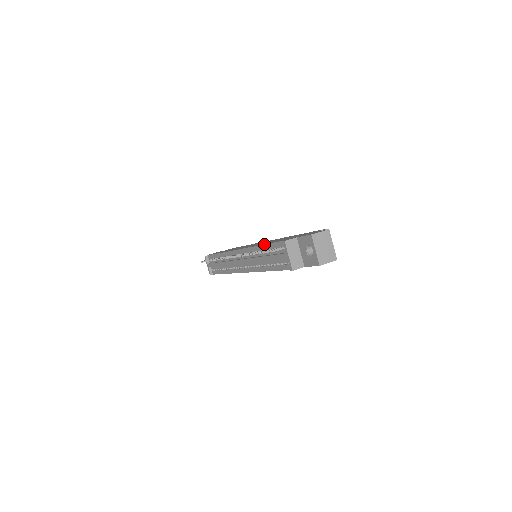
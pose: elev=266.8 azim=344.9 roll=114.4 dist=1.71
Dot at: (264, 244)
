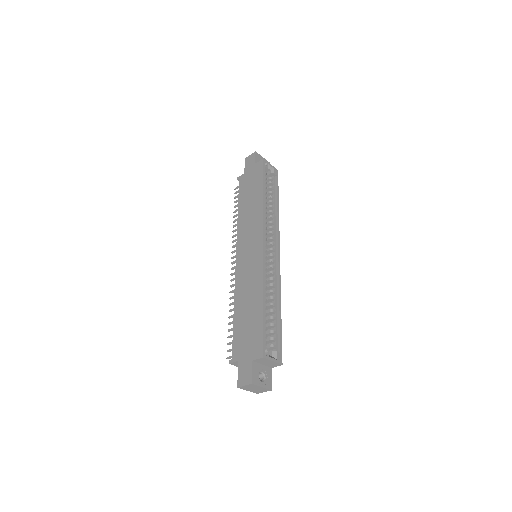
Dot at: (233, 315)
